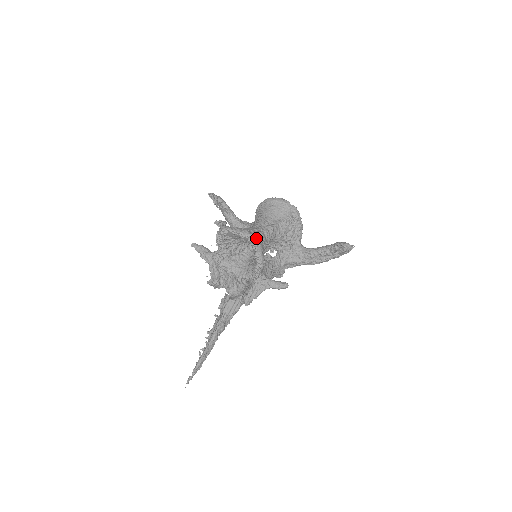
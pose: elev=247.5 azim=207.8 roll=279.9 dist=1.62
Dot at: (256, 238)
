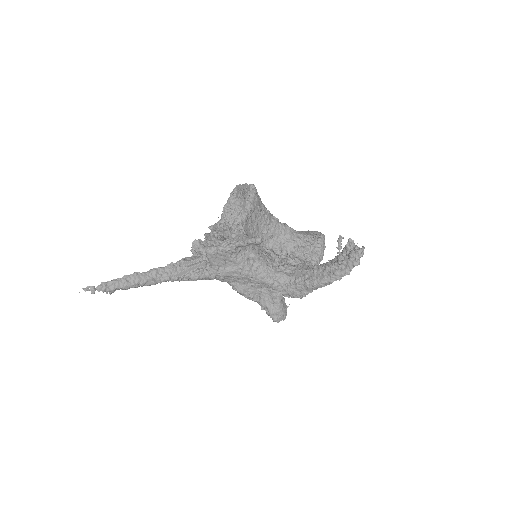
Dot at: (256, 190)
